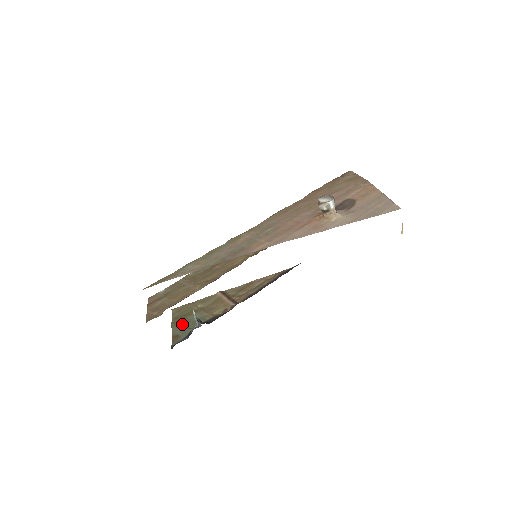
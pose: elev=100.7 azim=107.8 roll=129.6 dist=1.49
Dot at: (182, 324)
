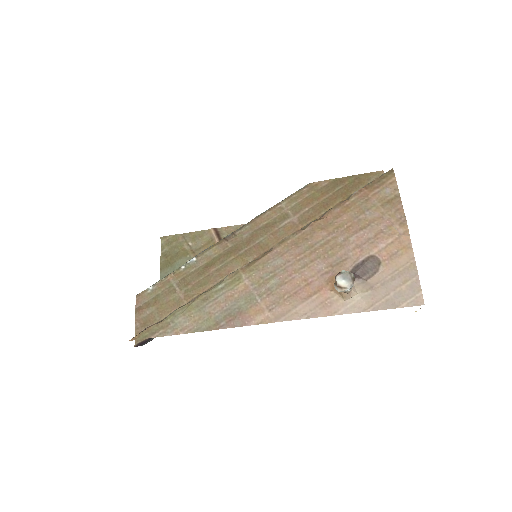
Dot at: (171, 271)
